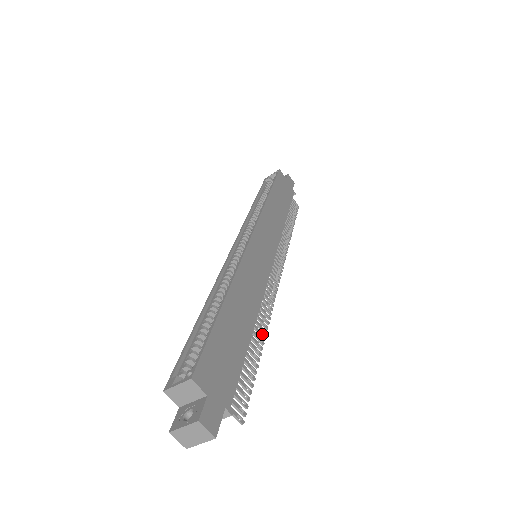
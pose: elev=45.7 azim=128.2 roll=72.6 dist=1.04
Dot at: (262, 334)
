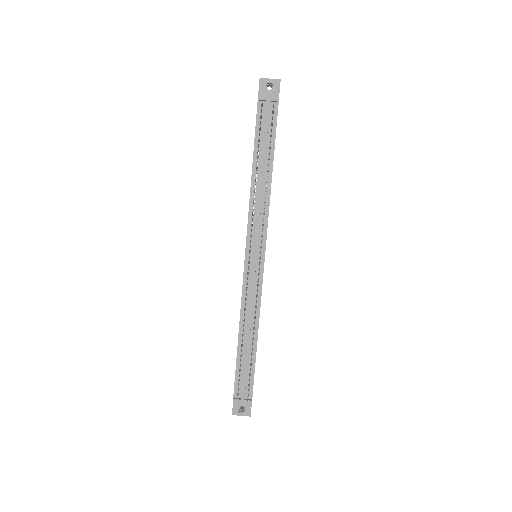
Dot at: (267, 182)
